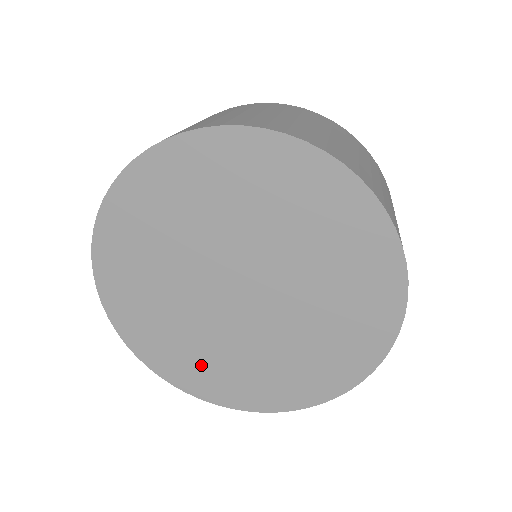
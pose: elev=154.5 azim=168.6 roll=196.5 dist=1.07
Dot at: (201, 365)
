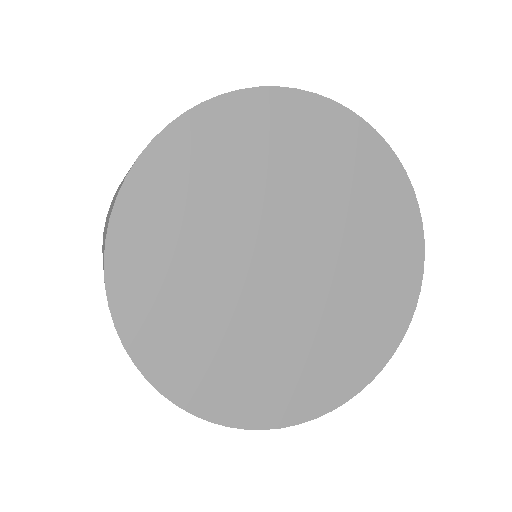
Dot at: (167, 292)
